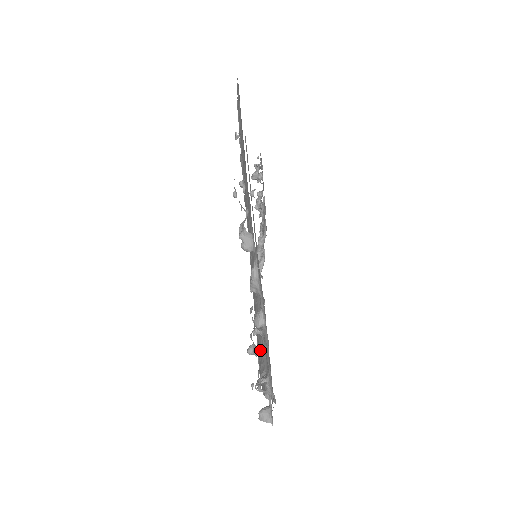
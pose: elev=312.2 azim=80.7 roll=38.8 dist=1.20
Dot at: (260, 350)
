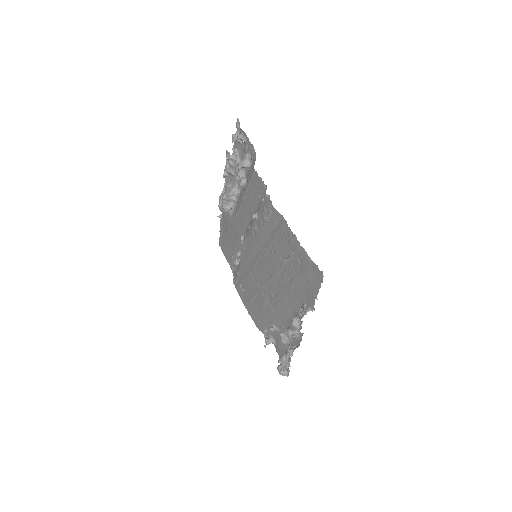
Dot at: (265, 322)
